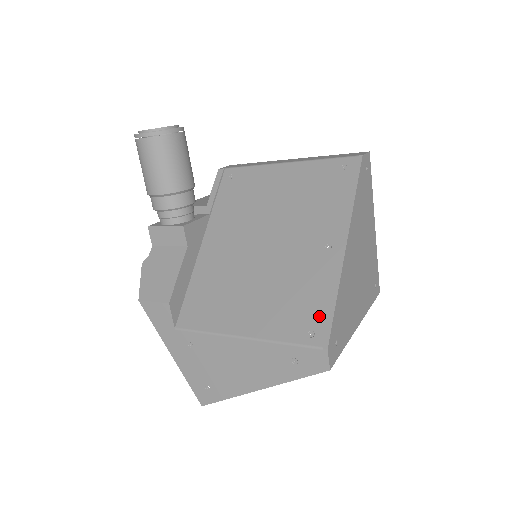
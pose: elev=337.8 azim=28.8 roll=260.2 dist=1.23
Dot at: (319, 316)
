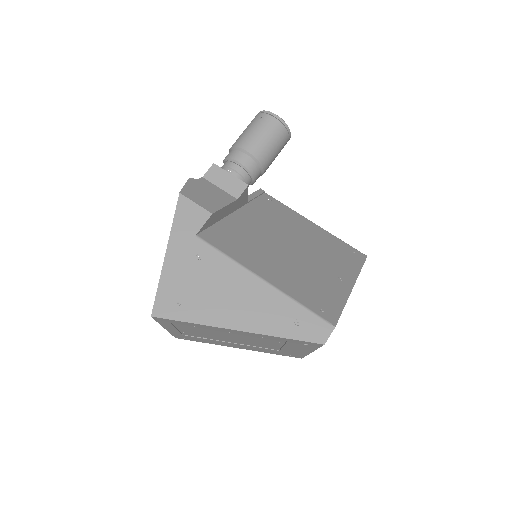
Dot at: (331, 306)
